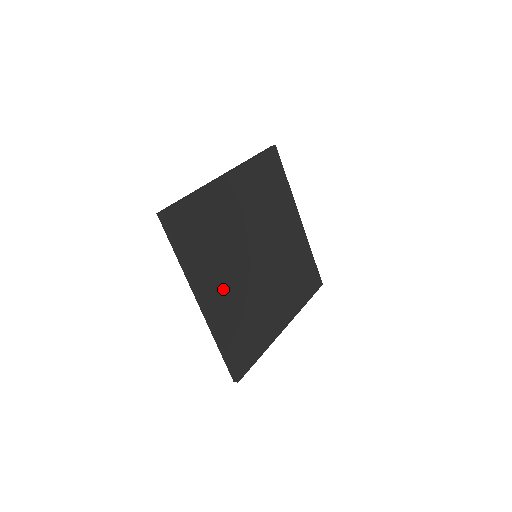
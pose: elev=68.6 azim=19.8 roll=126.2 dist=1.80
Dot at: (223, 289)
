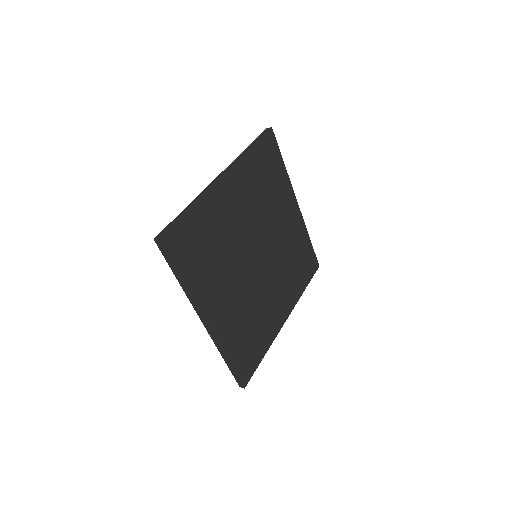
Dot at: (226, 301)
